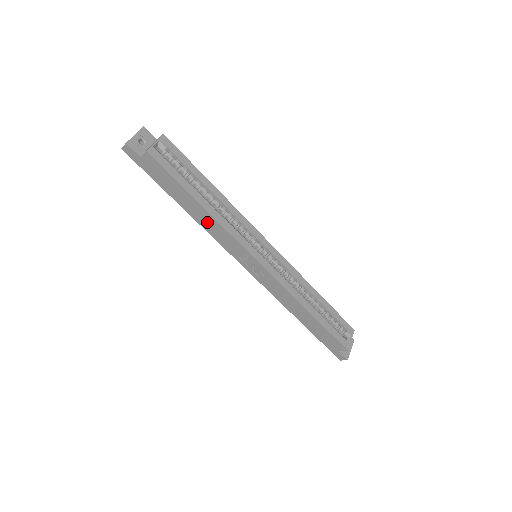
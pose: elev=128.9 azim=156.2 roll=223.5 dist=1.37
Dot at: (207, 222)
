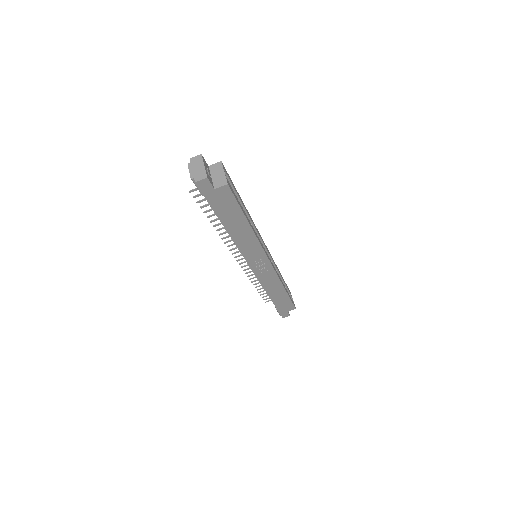
Dot at: (244, 238)
